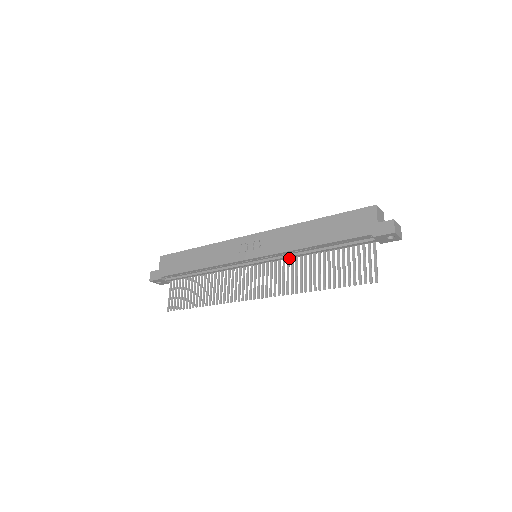
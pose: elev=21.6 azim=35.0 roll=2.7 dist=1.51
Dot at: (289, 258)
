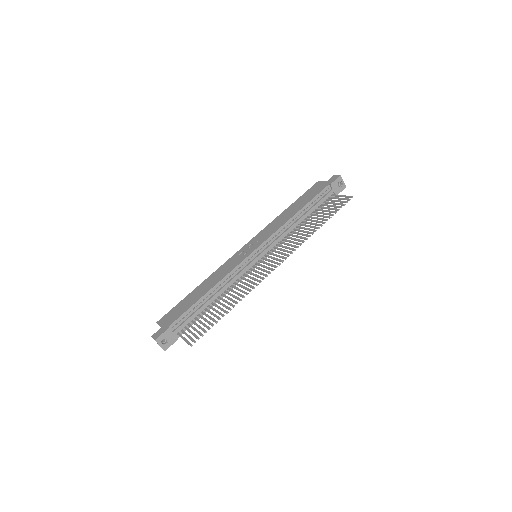
Dot at: (283, 239)
